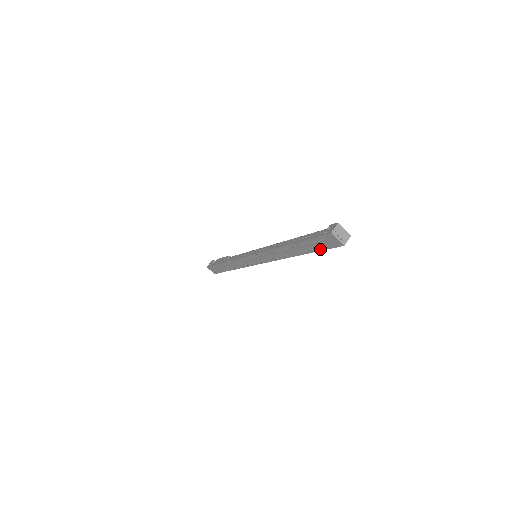
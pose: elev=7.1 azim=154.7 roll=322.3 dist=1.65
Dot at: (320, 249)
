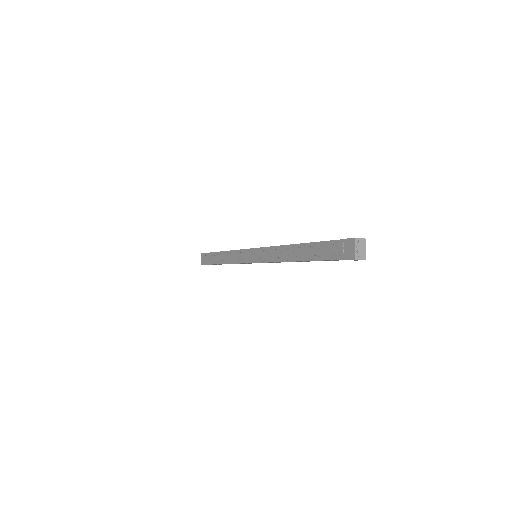
Dot at: (327, 258)
